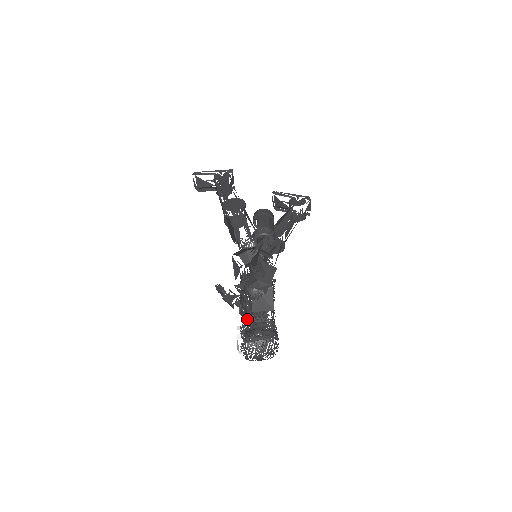
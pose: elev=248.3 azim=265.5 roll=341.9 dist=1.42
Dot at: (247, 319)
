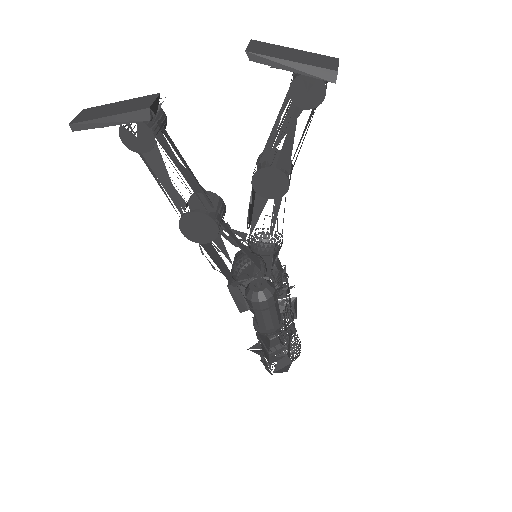
Dot at: occluded
